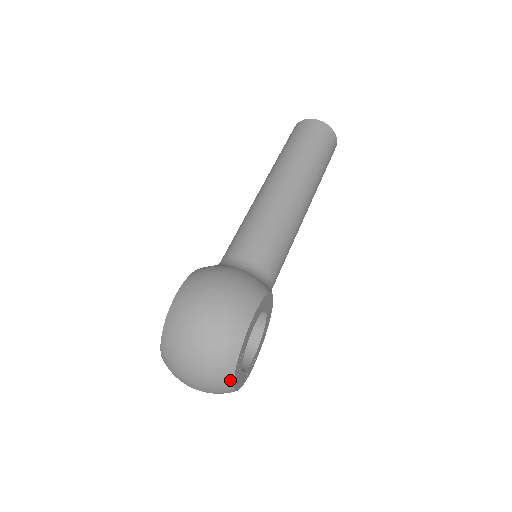
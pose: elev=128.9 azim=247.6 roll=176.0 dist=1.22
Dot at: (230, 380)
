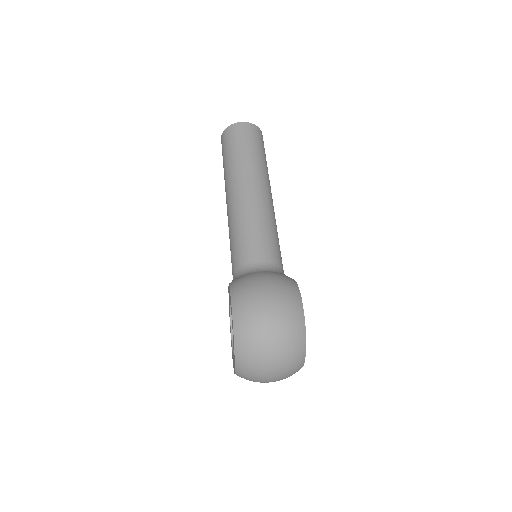
Dot at: (303, 361)
